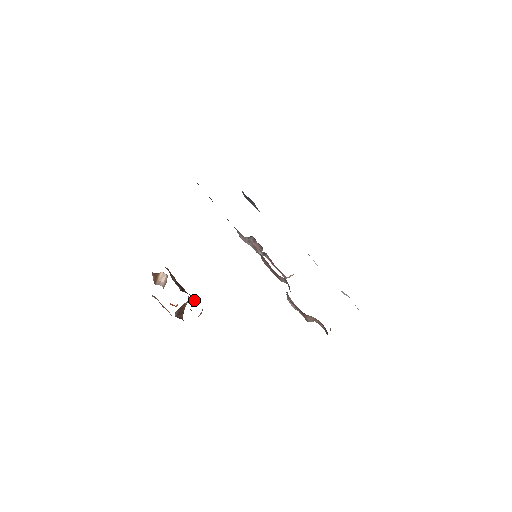
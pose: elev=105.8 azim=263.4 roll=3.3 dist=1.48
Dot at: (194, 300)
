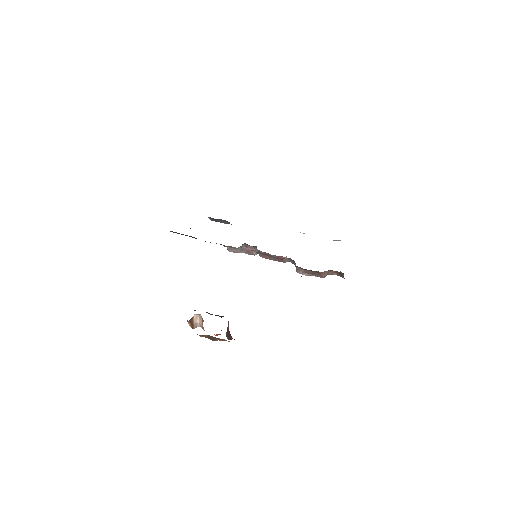
Dot at: occluded
